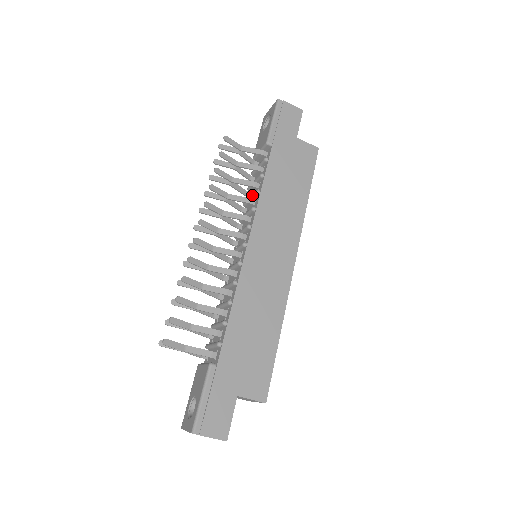
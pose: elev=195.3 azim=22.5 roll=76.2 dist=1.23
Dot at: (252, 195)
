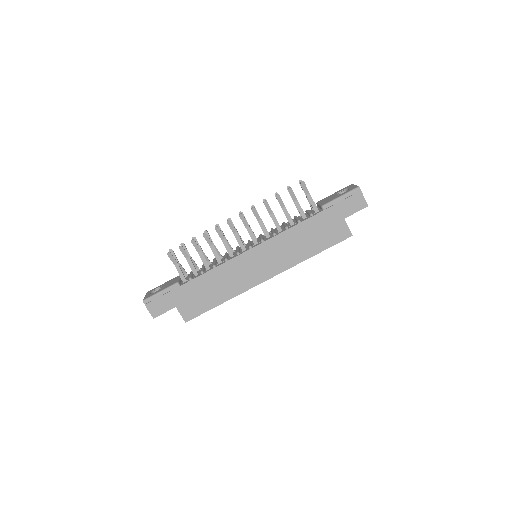
Dot at: (285, 225)
